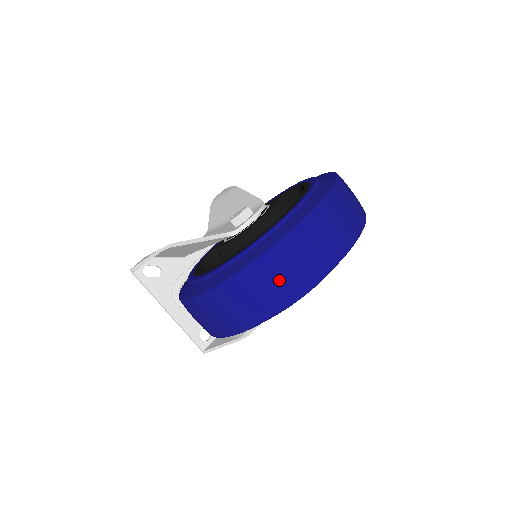
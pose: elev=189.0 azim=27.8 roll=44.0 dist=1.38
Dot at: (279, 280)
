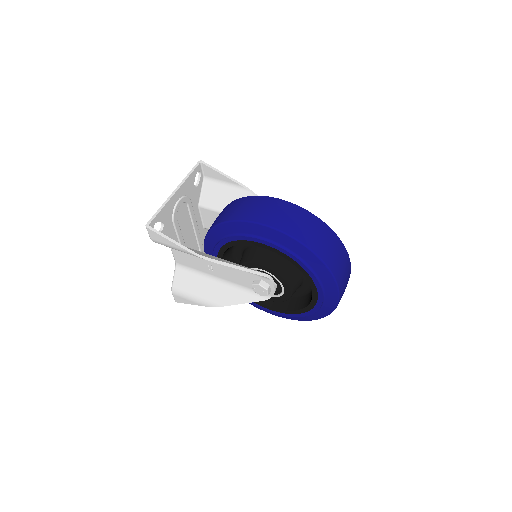
Dot at: occluded
